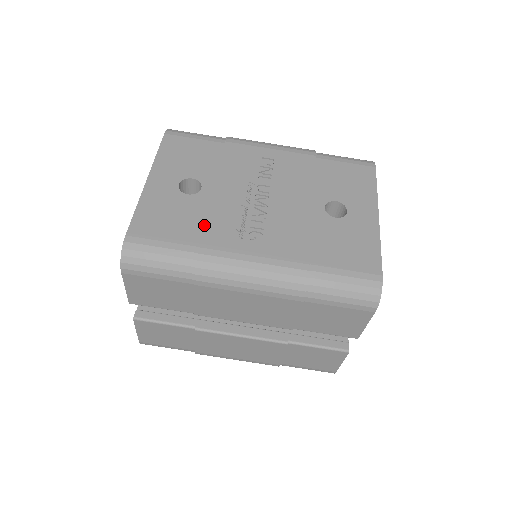
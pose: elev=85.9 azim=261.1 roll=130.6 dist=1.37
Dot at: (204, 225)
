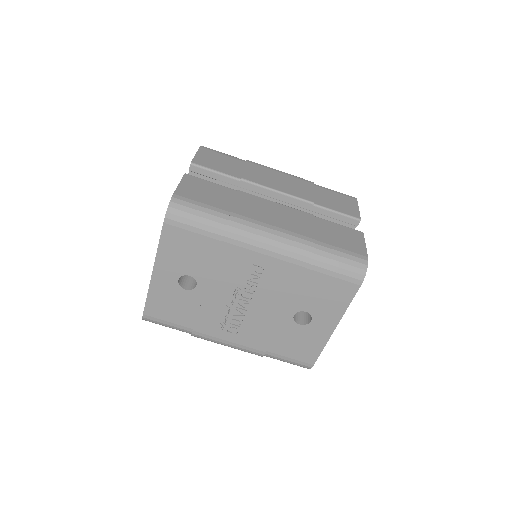
Dot at: (197, 317)
